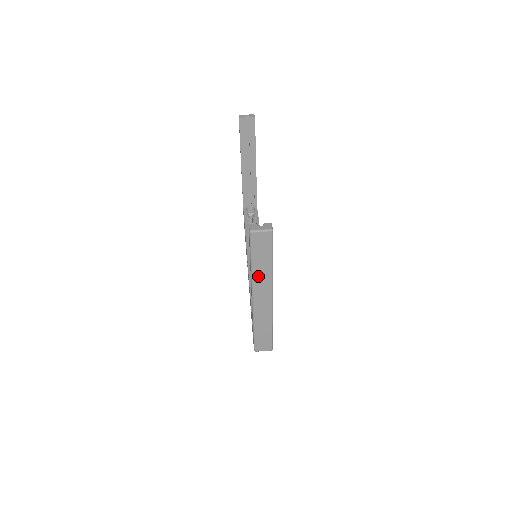
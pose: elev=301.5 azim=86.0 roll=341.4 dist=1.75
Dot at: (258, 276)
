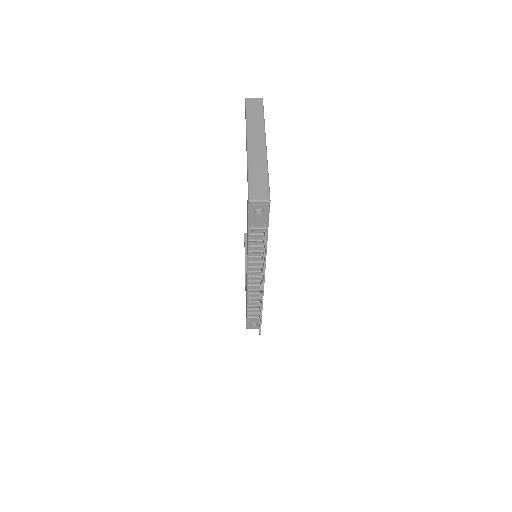
Dot at: (252, 126)
